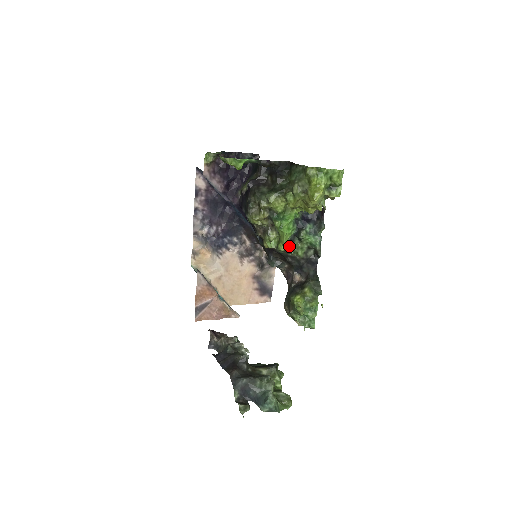
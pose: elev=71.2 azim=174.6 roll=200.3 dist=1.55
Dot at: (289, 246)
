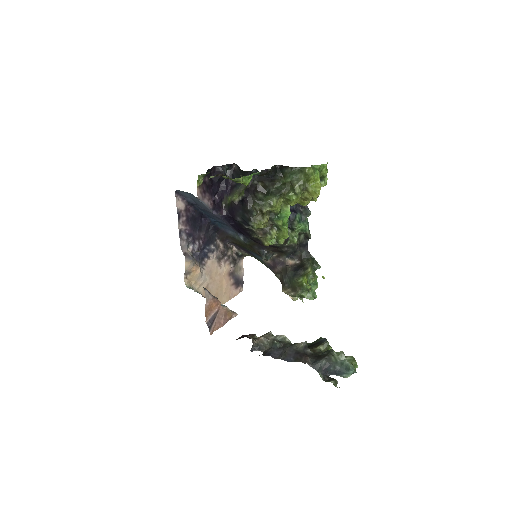
Dot at: occluded
